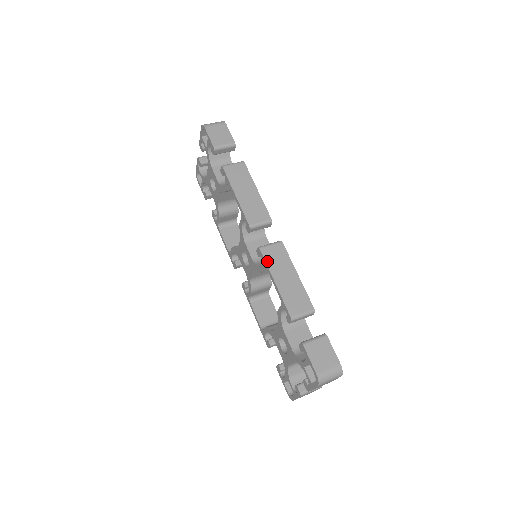
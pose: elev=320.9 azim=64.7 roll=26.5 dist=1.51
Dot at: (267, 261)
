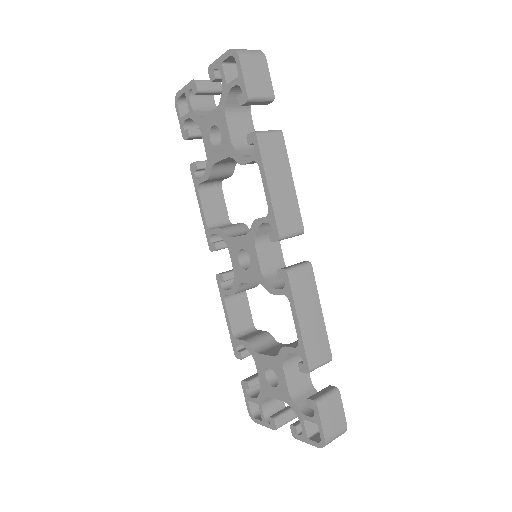
Dot at: (294, 292)
